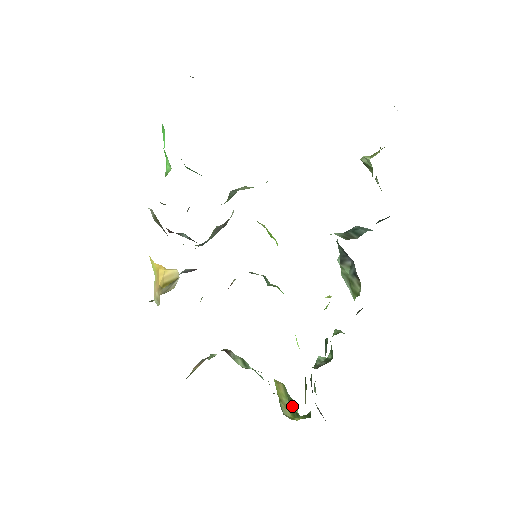
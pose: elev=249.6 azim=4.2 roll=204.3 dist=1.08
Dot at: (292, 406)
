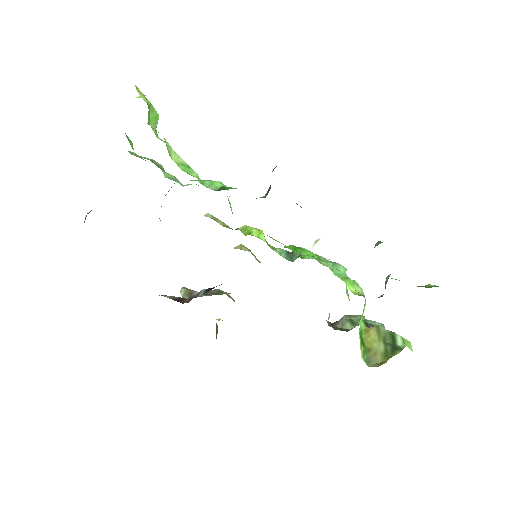
Dot at: (387, 345)
